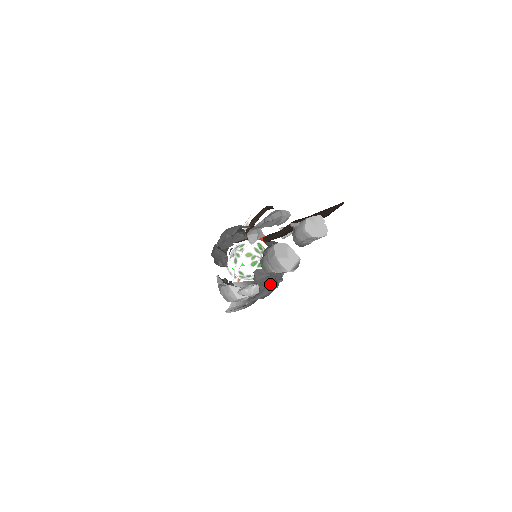
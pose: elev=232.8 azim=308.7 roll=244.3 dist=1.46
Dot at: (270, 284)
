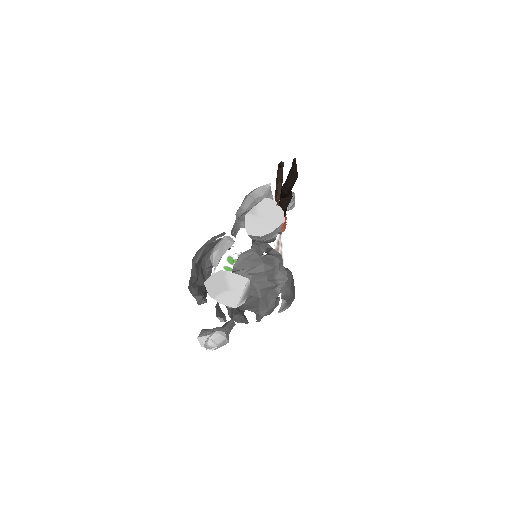
Dot at: (260, 302)
